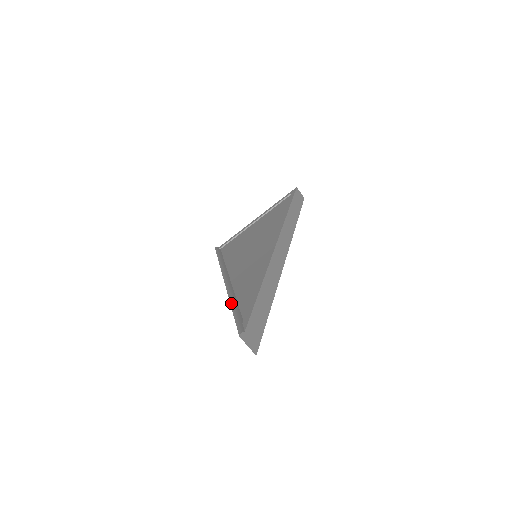
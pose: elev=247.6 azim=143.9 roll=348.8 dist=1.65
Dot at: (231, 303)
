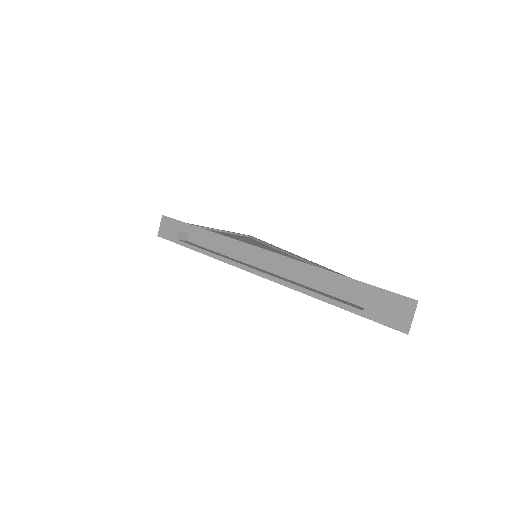
Dot at: occluded
